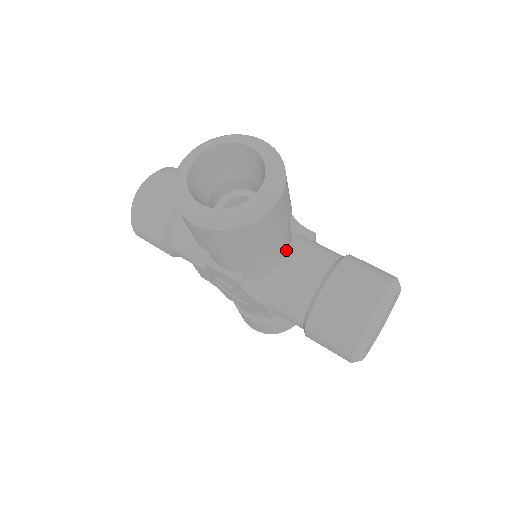
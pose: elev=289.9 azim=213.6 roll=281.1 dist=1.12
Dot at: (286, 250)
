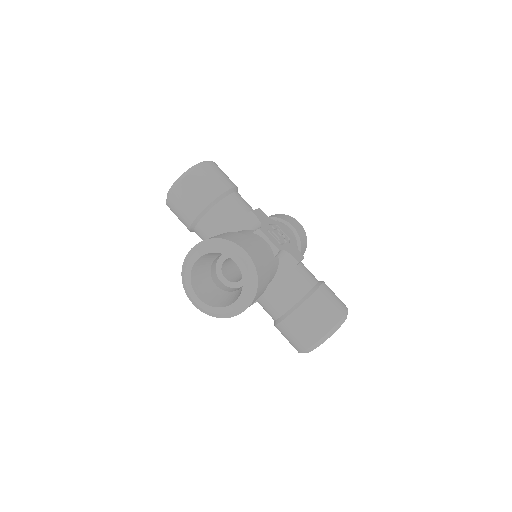
Dot at: (269, 283)
